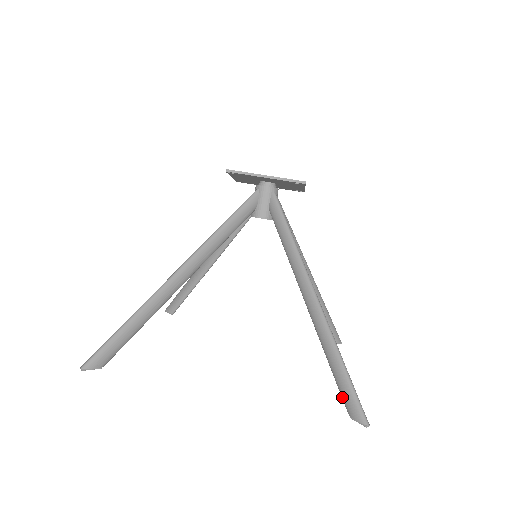
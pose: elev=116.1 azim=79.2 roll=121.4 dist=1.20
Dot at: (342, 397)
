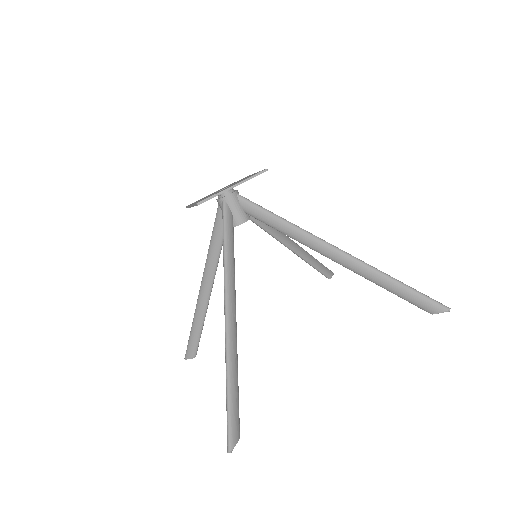
Dot at: (416, 305)
